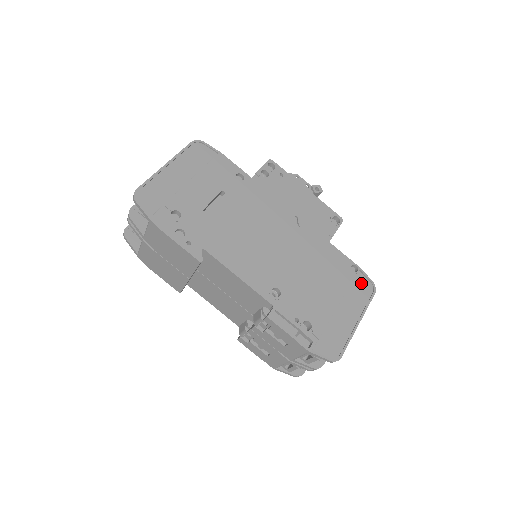
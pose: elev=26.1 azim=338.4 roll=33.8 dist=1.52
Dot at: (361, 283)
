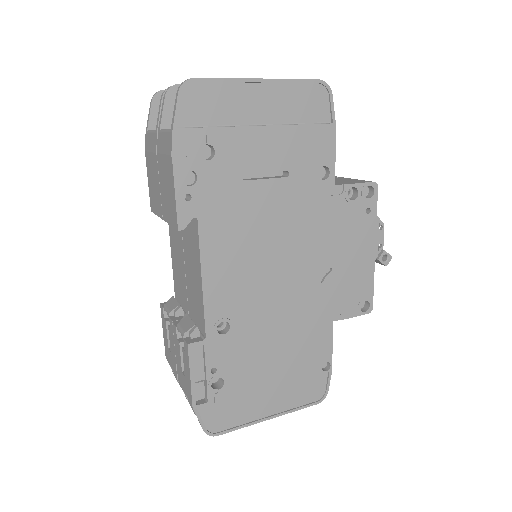
Dot at: (316, 384)
